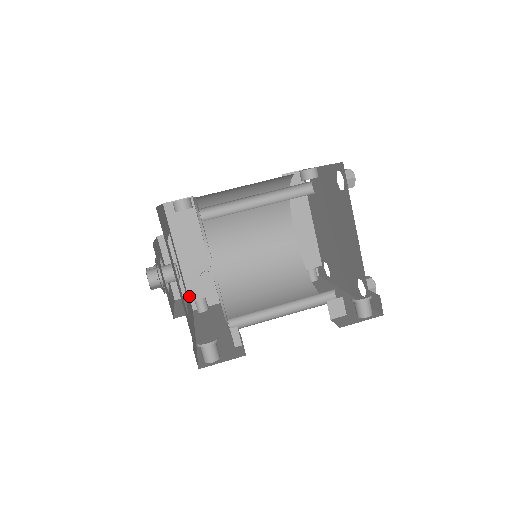
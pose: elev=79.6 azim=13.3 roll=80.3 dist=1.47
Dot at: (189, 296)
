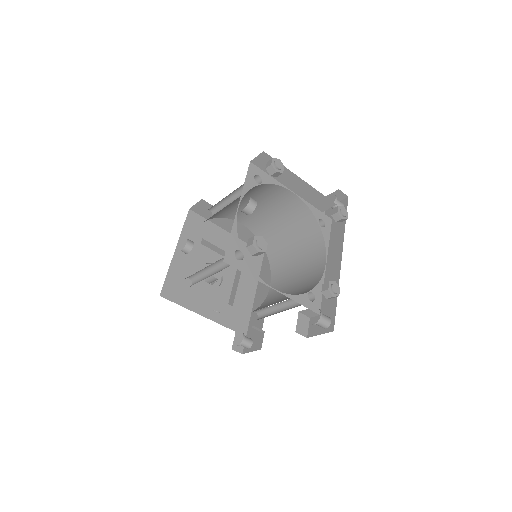
Dot at: occluded
